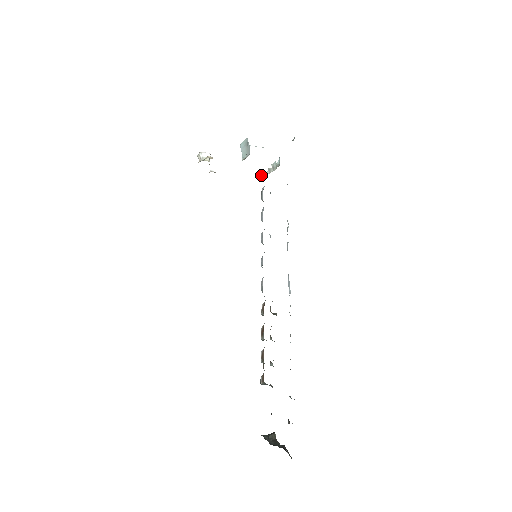
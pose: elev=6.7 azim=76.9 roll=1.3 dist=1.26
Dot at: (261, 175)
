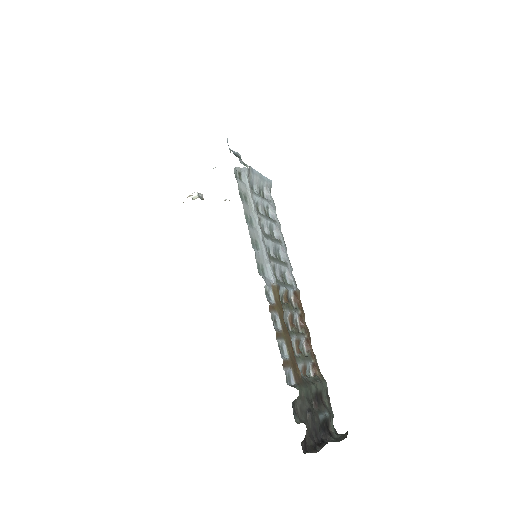
Dot at: occluded
